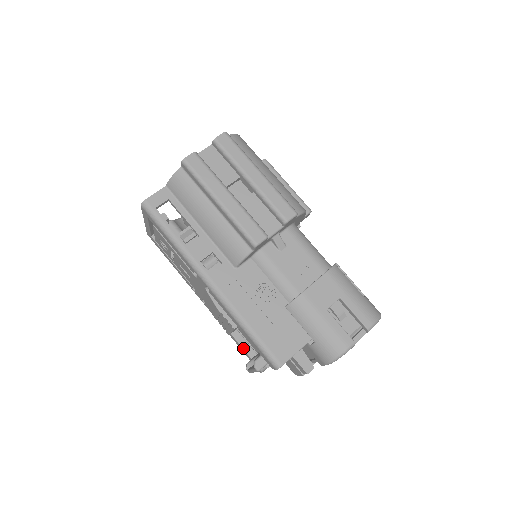
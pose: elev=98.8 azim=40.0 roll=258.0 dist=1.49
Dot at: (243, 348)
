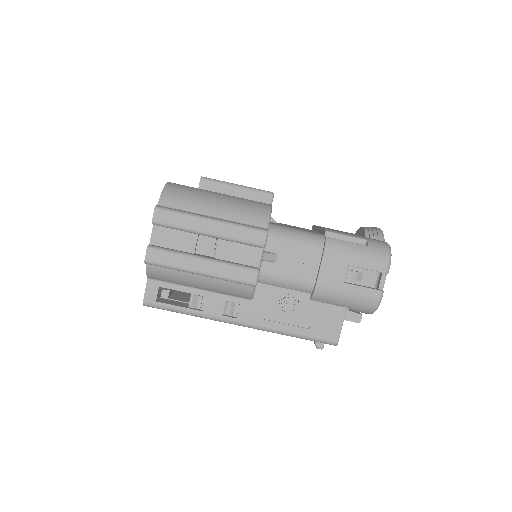
Dot at: occluded
